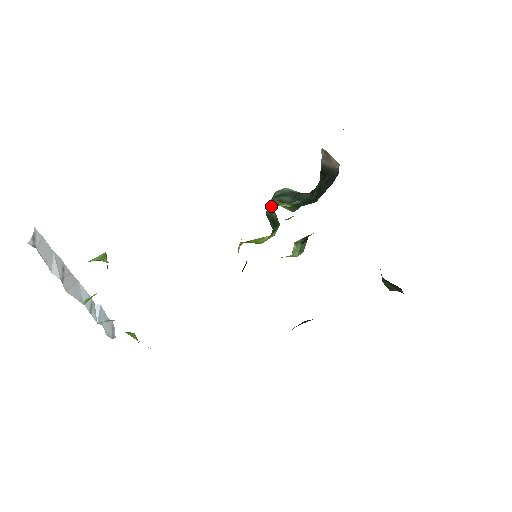
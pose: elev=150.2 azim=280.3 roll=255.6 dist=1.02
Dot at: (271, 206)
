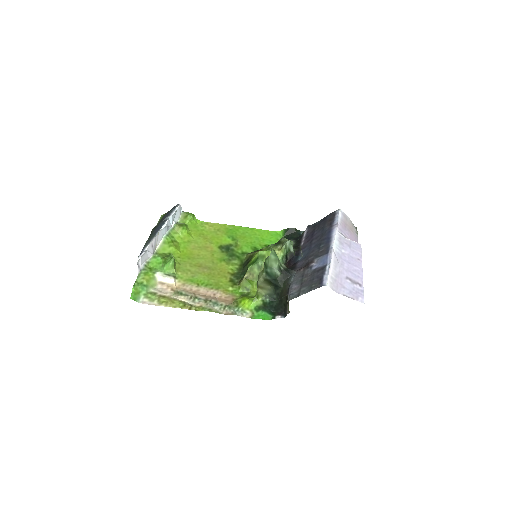
Dot at: (257, 289)
